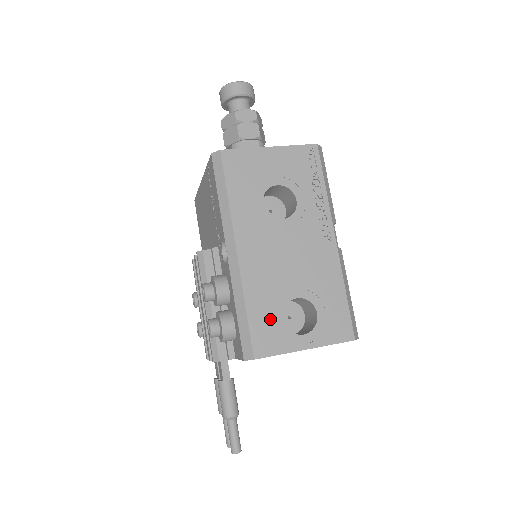
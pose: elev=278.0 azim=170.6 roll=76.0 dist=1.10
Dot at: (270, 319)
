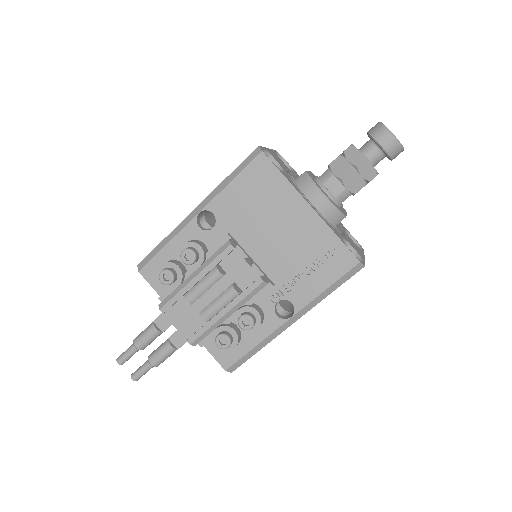
Dot at: occluded
